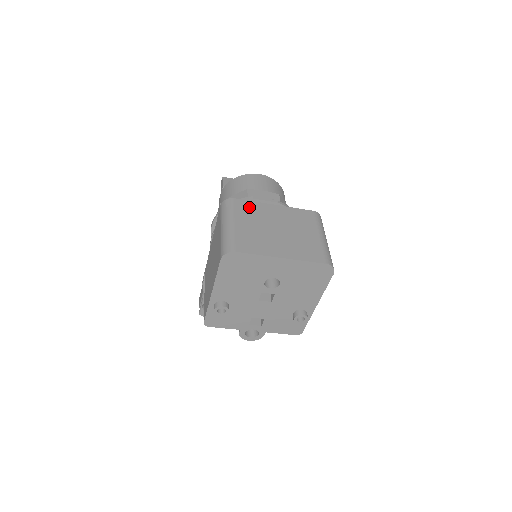
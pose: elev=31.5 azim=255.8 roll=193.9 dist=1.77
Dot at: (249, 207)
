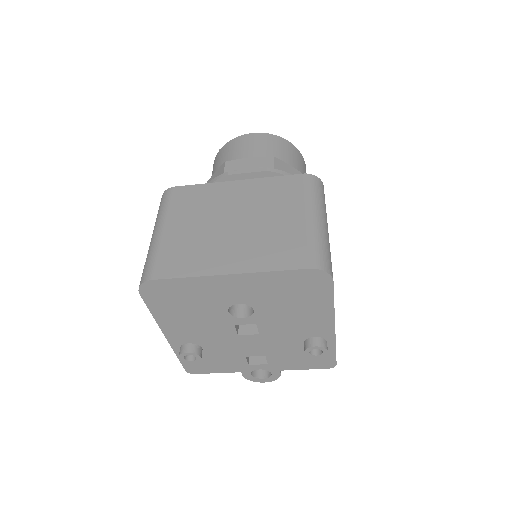
Dot at: (194, 195)
